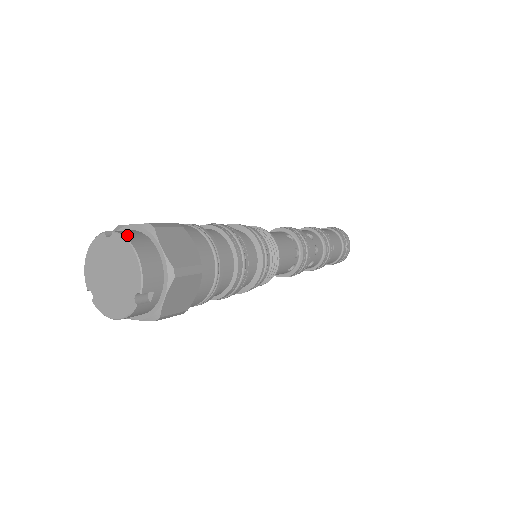
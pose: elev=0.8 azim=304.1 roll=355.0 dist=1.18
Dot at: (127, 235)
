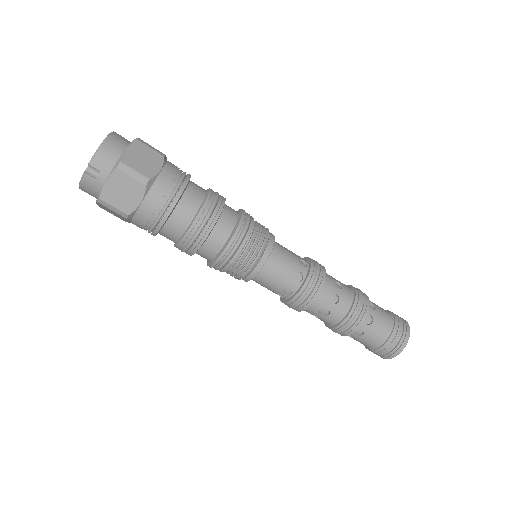
Dot at: (116, 133)
